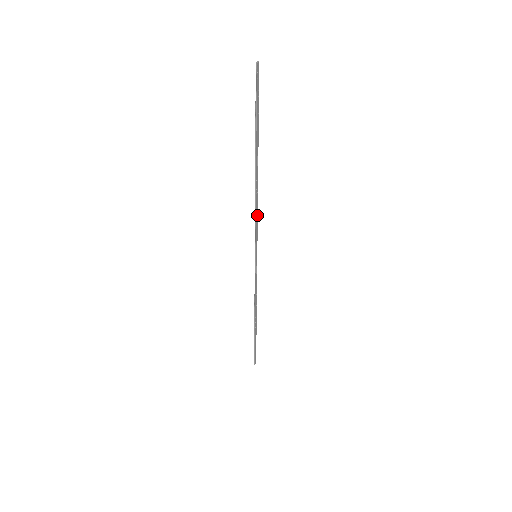
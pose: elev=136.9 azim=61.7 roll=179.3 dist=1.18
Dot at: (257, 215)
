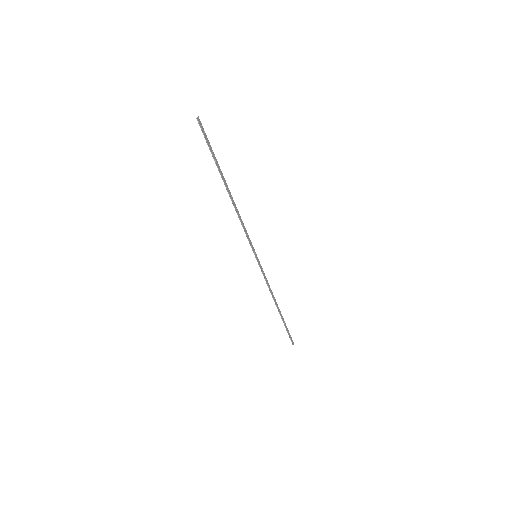
Dot at: (243, 224)
